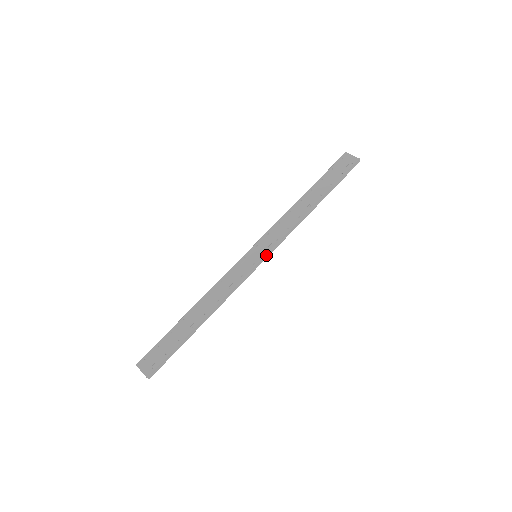
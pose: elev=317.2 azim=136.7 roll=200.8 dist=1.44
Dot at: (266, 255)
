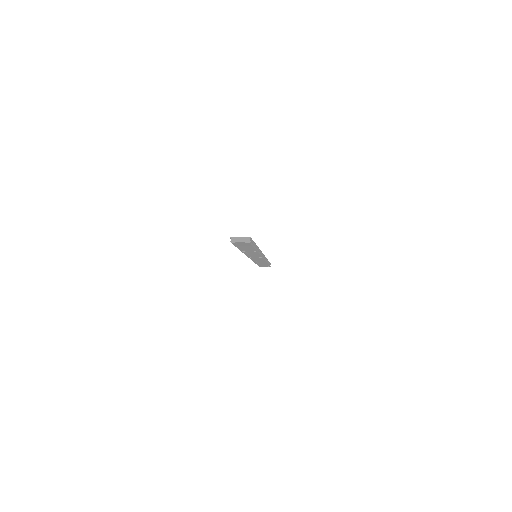
Dot at: occluded
